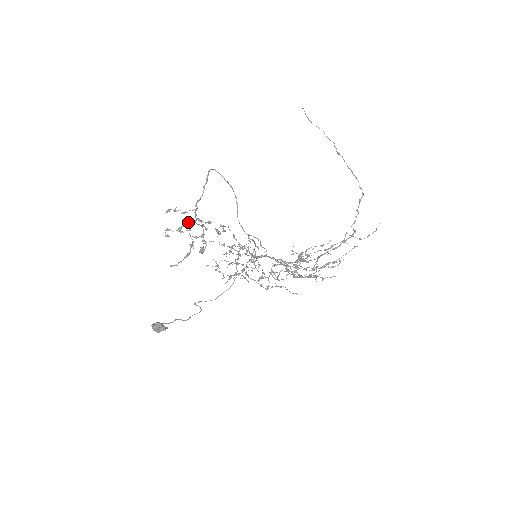
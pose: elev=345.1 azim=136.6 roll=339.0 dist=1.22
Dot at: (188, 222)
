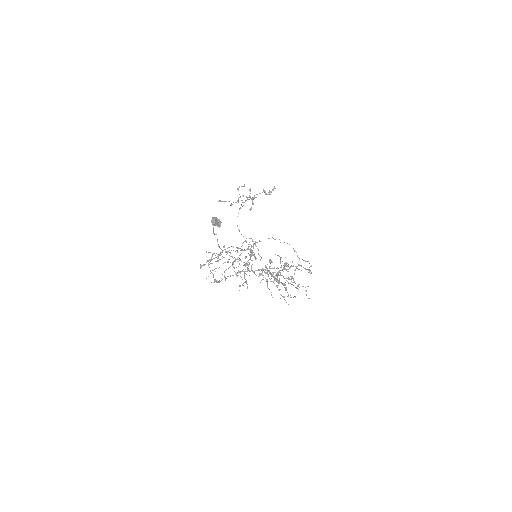
Dot at: occluded
